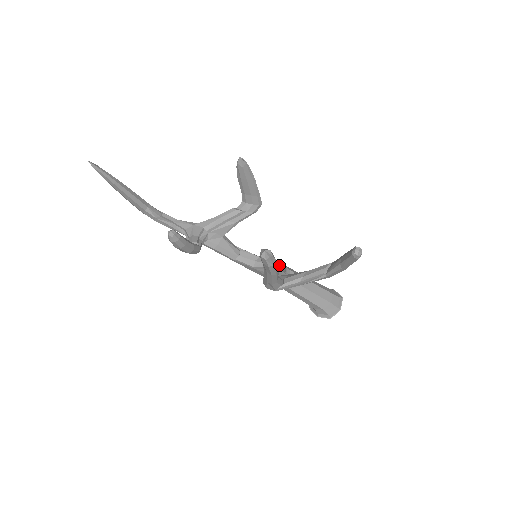
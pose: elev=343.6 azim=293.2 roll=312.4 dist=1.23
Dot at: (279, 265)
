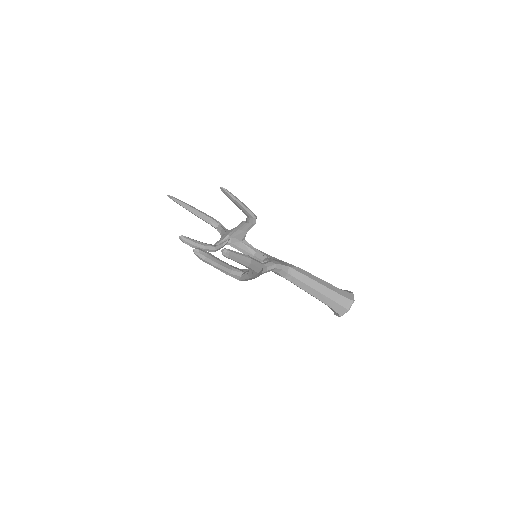
Dot at: (266, 264)
